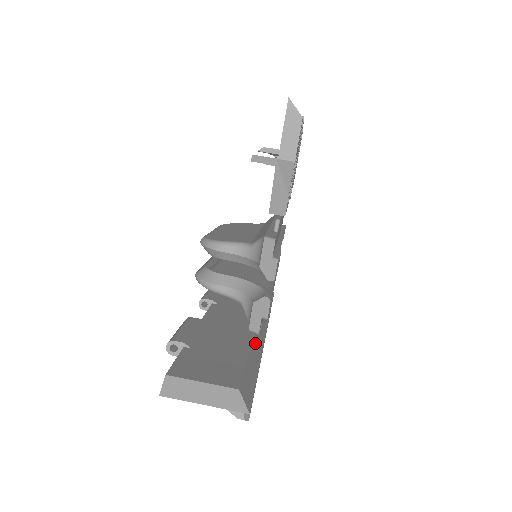
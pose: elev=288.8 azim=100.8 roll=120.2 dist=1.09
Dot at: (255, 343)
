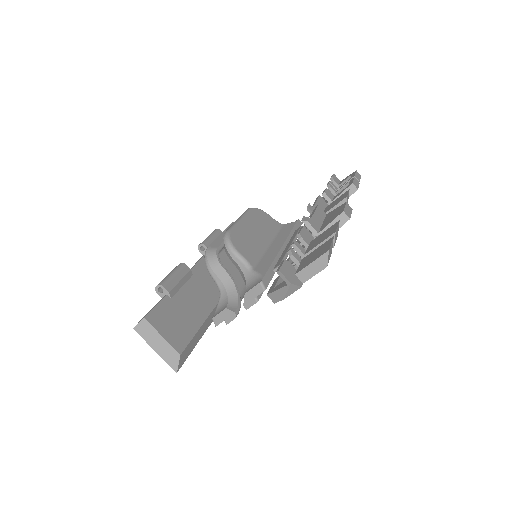
Dot at: (213, 312)
